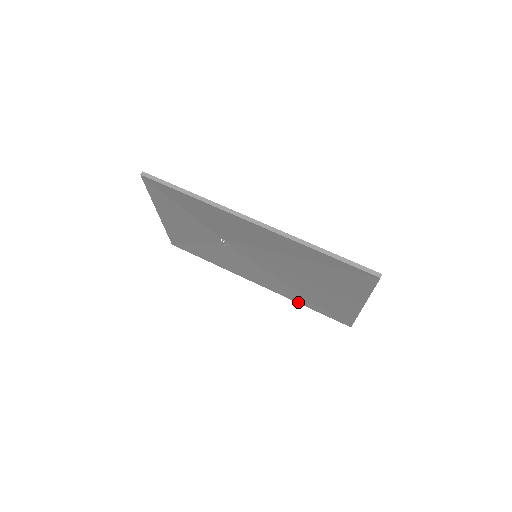
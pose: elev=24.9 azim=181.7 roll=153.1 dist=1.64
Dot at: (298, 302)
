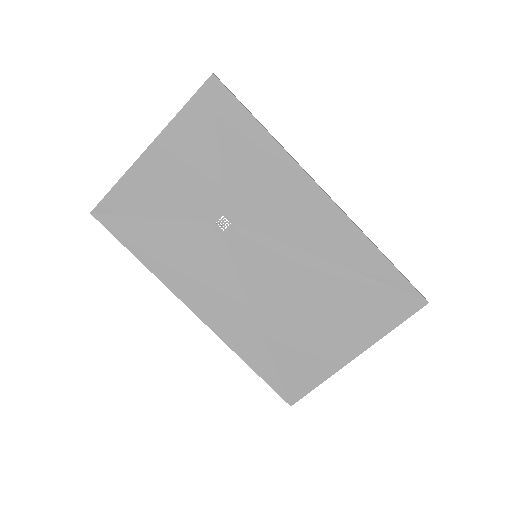
Dot at: (240, 354)
